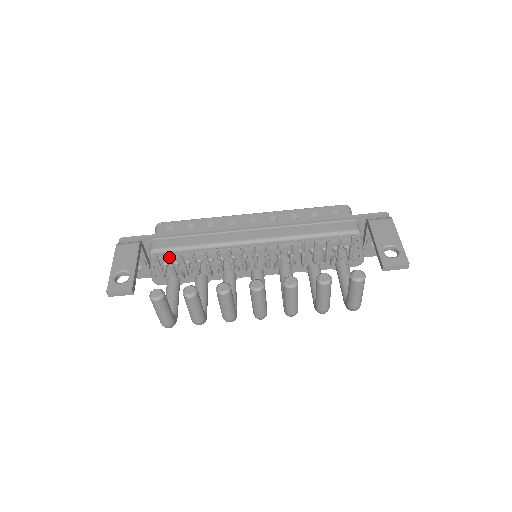
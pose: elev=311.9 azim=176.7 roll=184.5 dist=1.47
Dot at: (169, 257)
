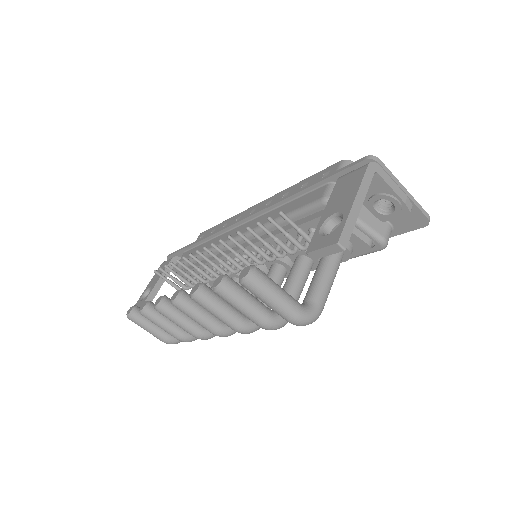
Dot at: (162, 271)
